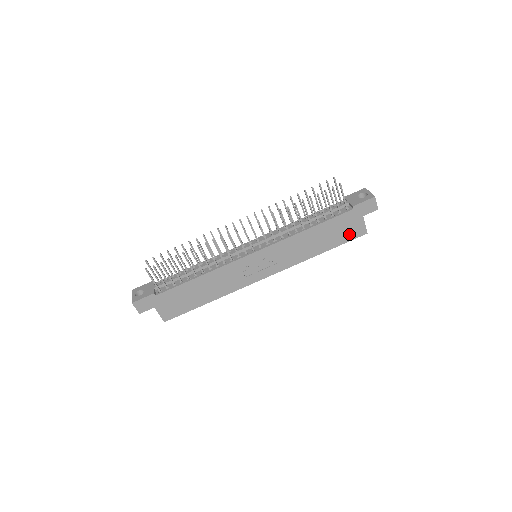
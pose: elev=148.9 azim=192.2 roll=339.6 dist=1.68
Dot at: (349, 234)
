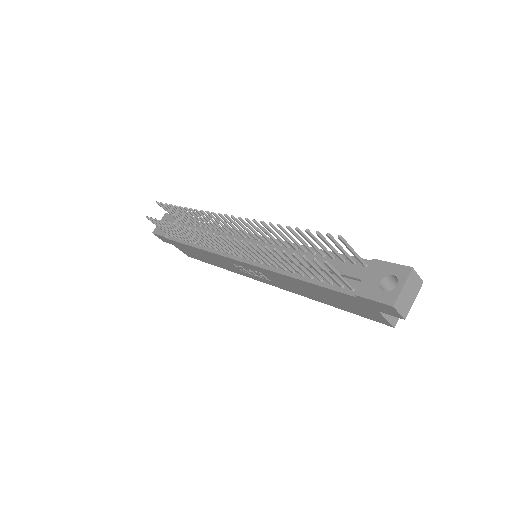
Dot at: (362, 312)
